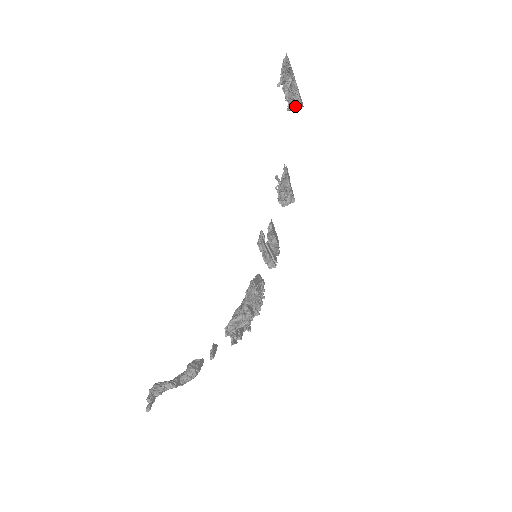
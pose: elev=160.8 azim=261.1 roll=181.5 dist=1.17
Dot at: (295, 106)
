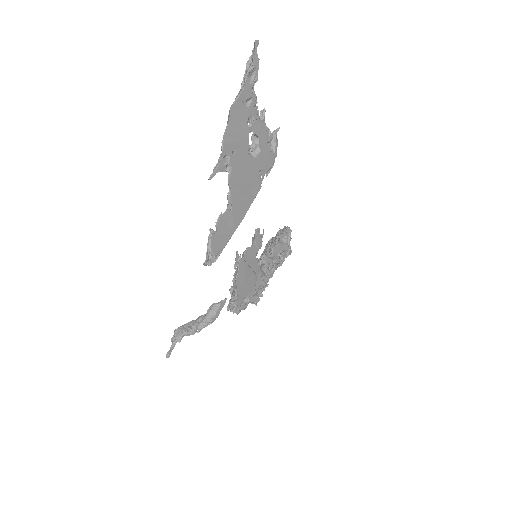
Dot at: (219, 243)
